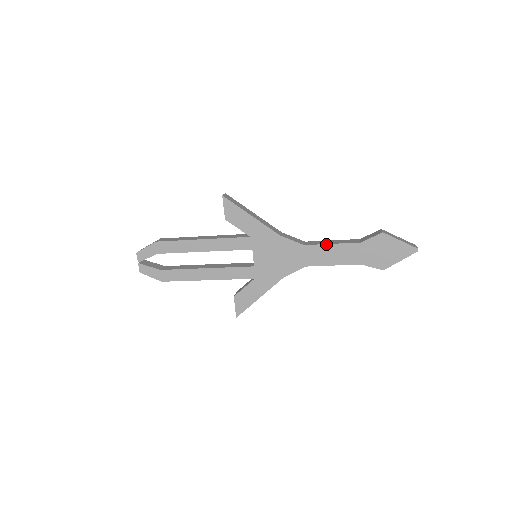
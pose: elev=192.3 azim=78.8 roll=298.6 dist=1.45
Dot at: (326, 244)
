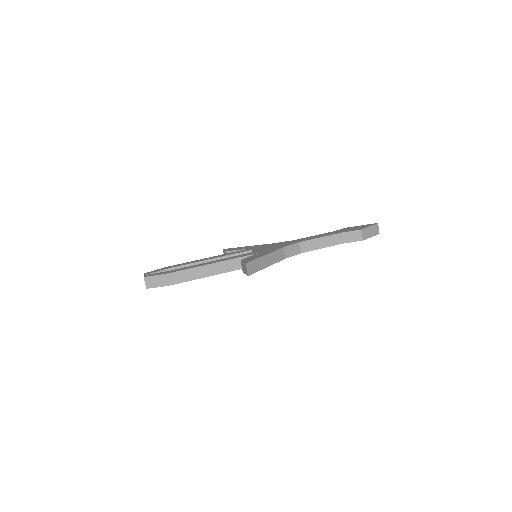
Dot at: occluded
